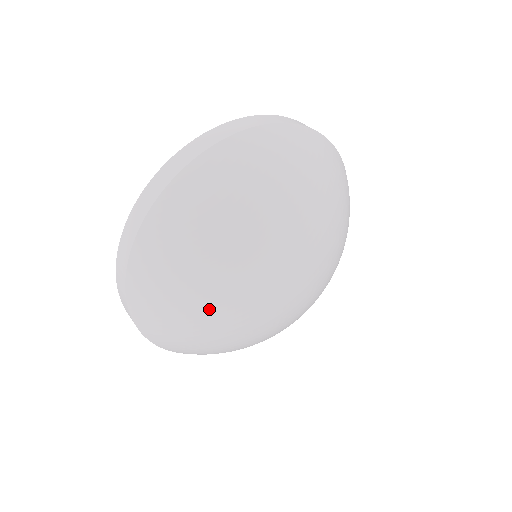
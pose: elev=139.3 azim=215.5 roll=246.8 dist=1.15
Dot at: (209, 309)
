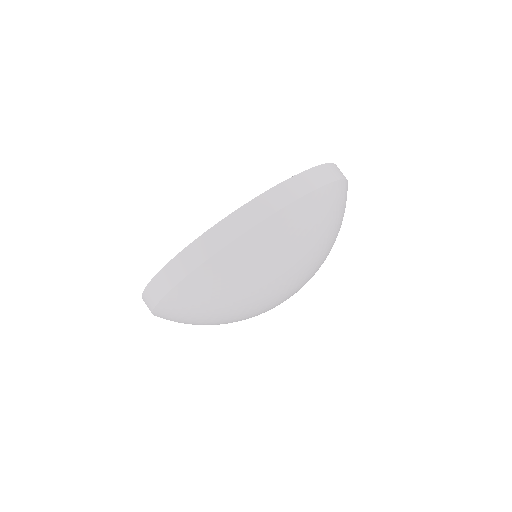
Dot at: occluded
